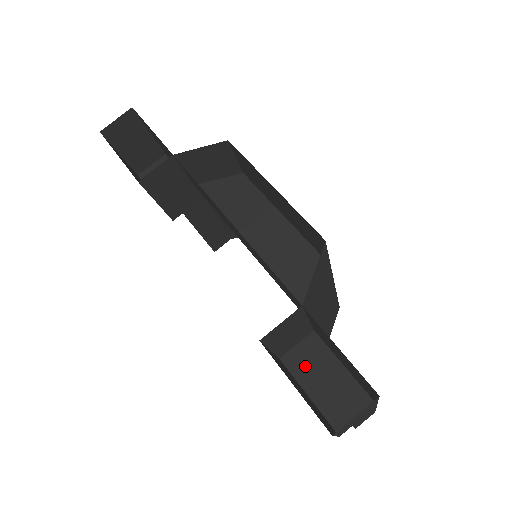
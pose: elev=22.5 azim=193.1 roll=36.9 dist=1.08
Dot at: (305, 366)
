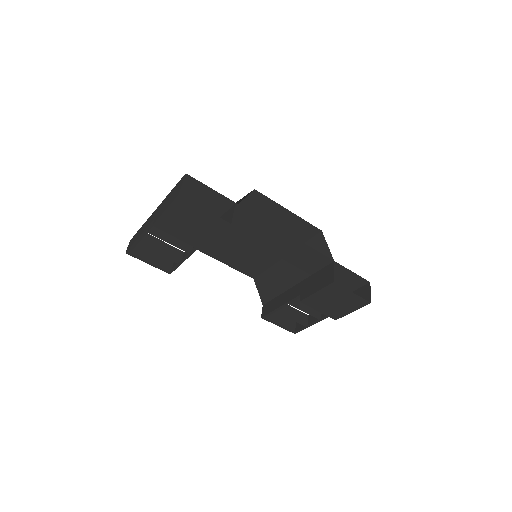
Dot at: occluded
